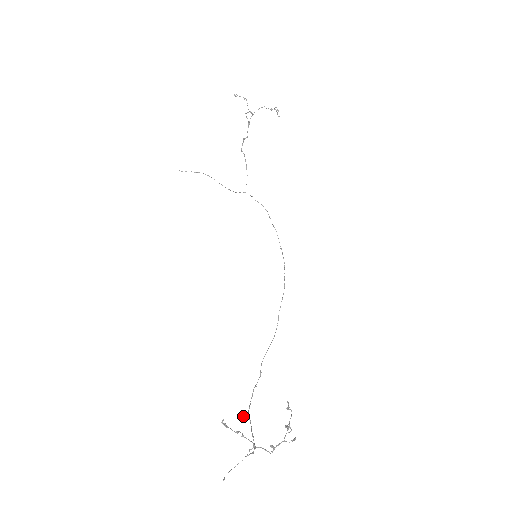
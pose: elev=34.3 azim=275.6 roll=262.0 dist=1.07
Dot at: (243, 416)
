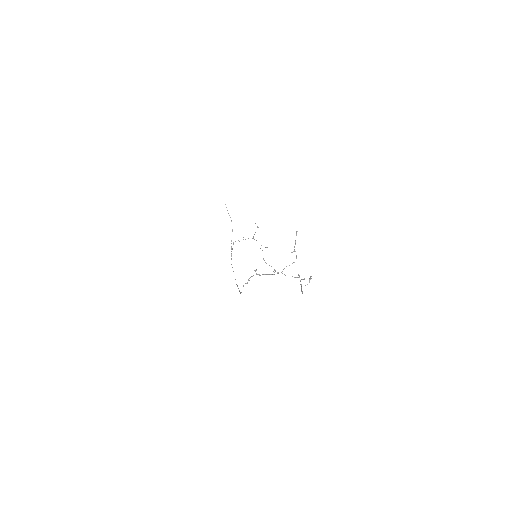
Dot at: (256, 270)
